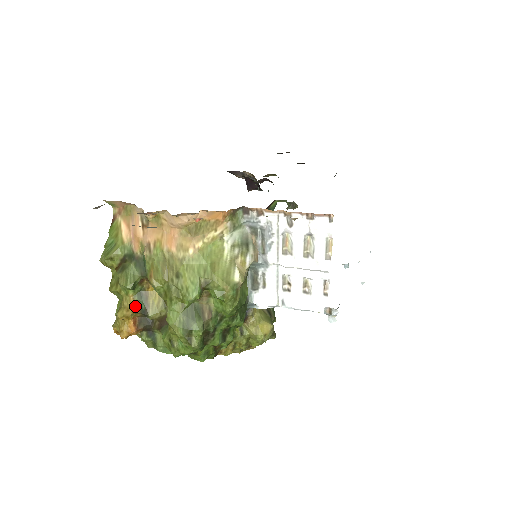
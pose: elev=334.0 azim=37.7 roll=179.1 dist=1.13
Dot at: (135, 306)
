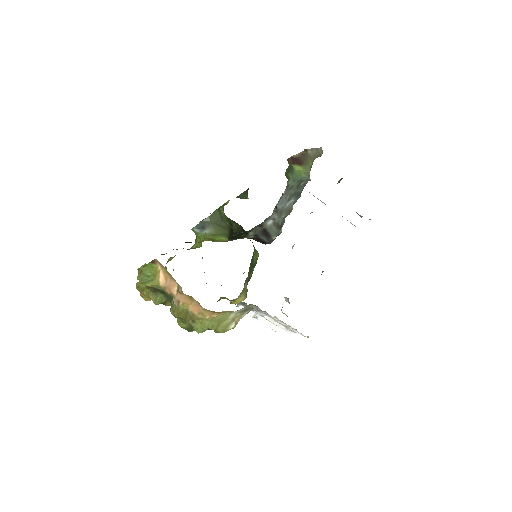
Dot at: occluded
